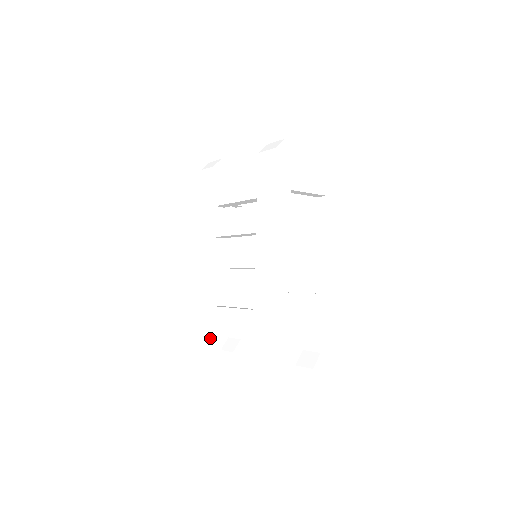
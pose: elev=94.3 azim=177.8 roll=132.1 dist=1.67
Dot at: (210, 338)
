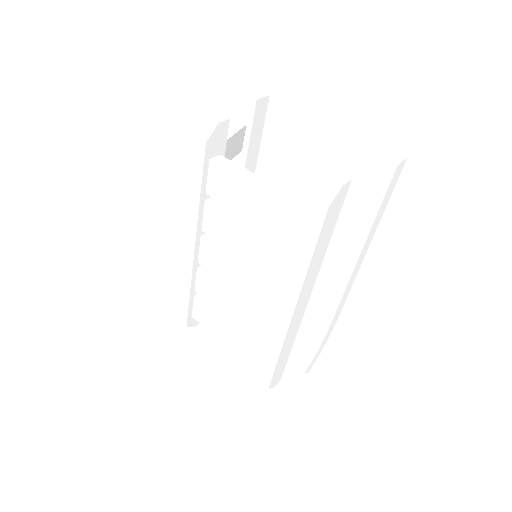
Dot at: (191, 320)
